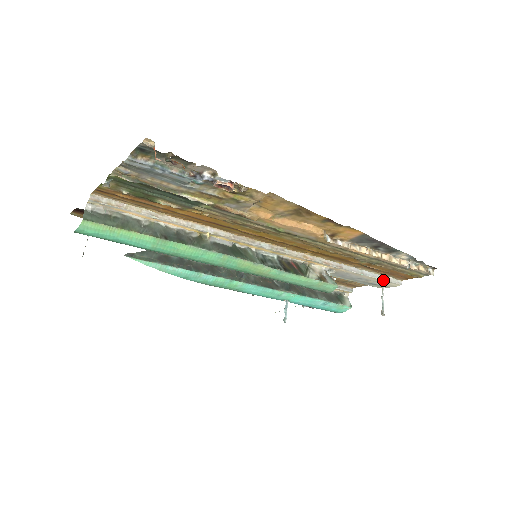
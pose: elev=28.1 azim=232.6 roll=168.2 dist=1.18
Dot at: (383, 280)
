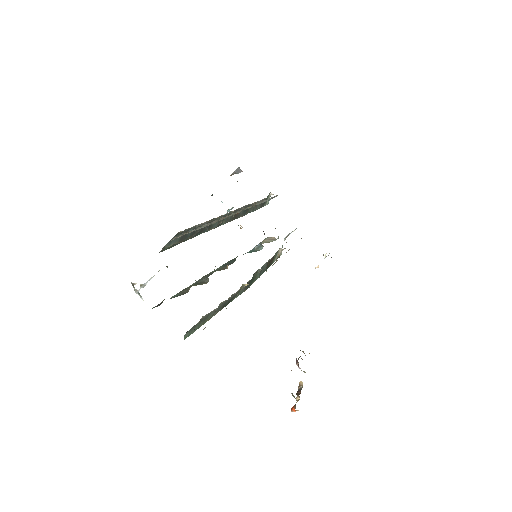
Dot at: occluded
